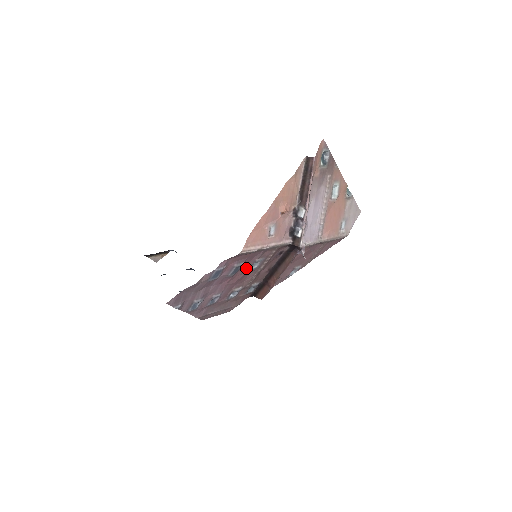
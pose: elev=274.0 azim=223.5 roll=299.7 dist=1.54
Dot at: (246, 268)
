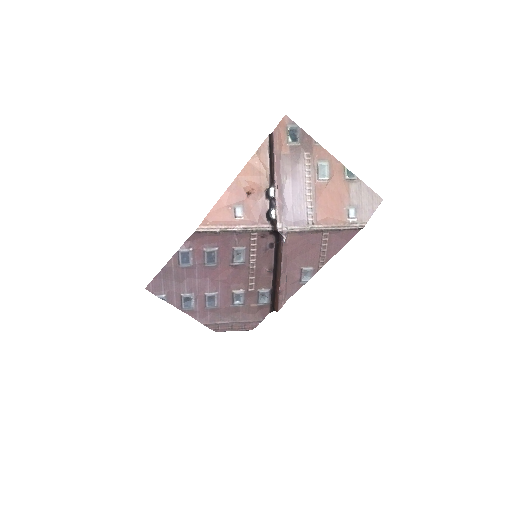
Dot at: (229, 259)
